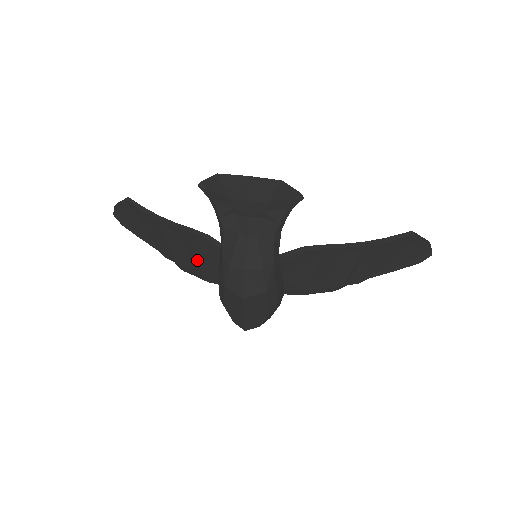
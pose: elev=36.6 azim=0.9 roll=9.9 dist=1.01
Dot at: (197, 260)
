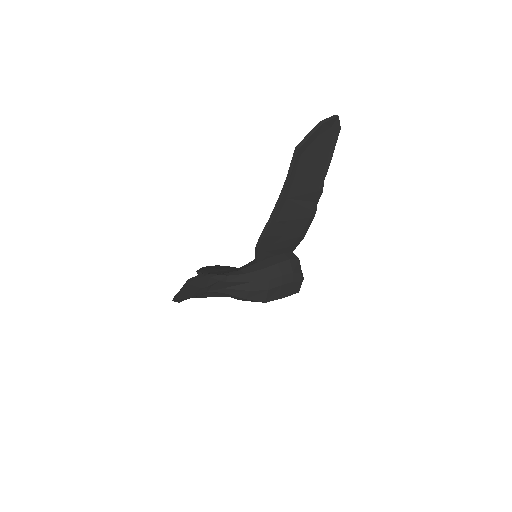
Dot at: occluded
